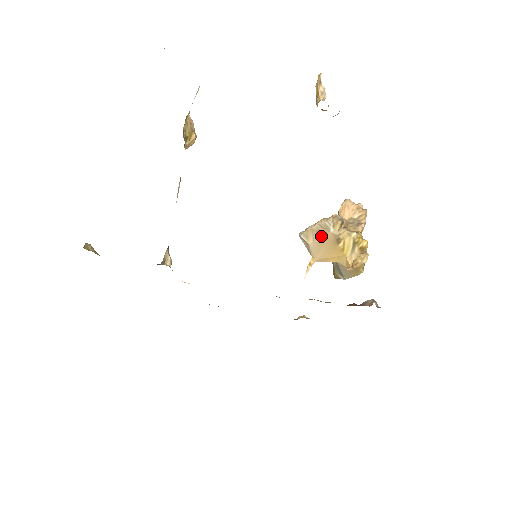
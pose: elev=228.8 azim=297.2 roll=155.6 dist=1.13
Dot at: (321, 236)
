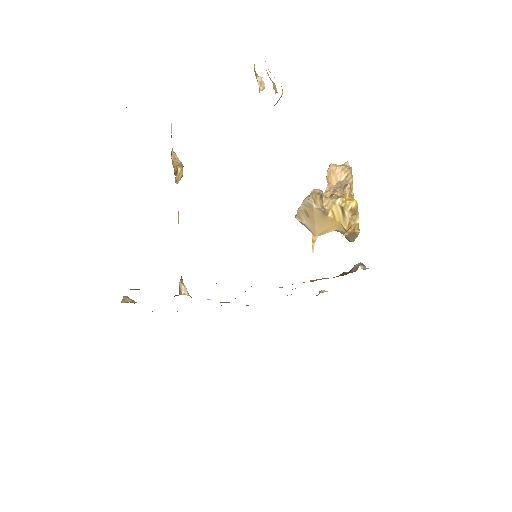
Dot at: (309, 214)
